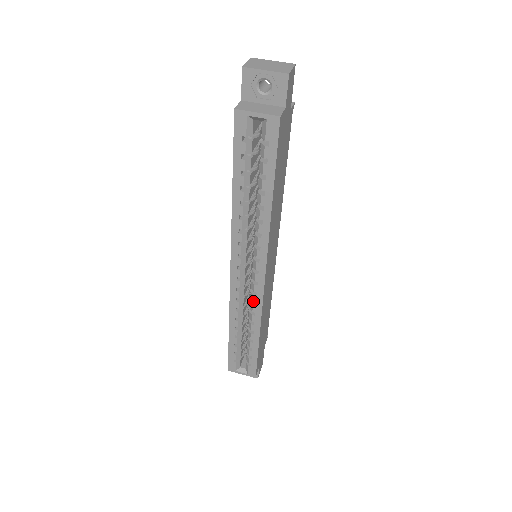
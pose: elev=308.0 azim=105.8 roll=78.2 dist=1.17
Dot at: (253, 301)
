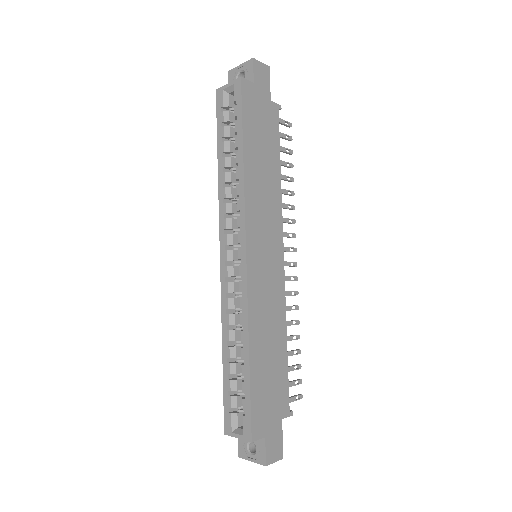
Dot at: (239, 290)
